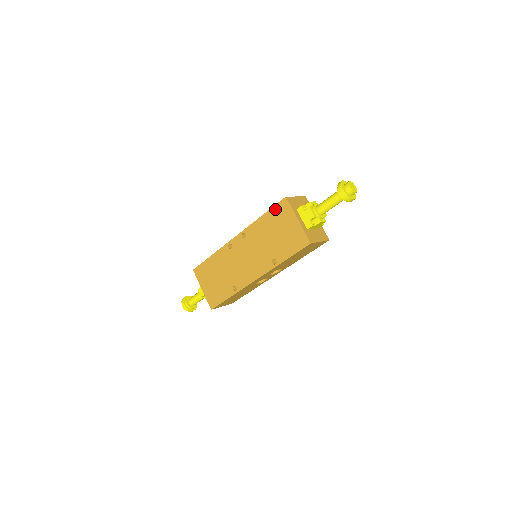
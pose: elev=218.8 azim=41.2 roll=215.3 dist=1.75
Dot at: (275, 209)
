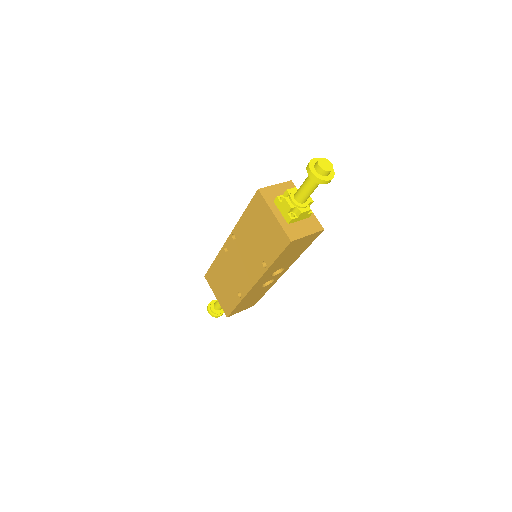
Dot at: (252, 205)
